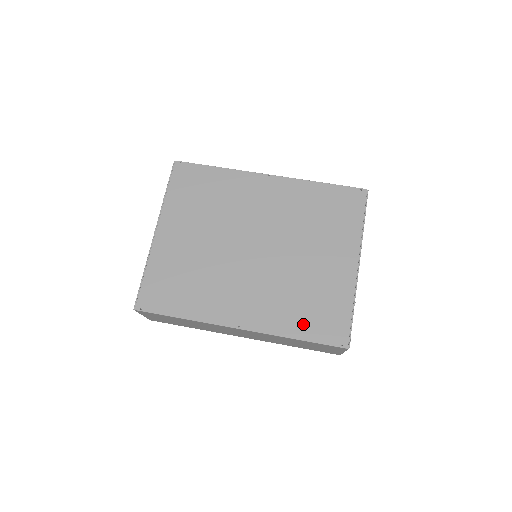
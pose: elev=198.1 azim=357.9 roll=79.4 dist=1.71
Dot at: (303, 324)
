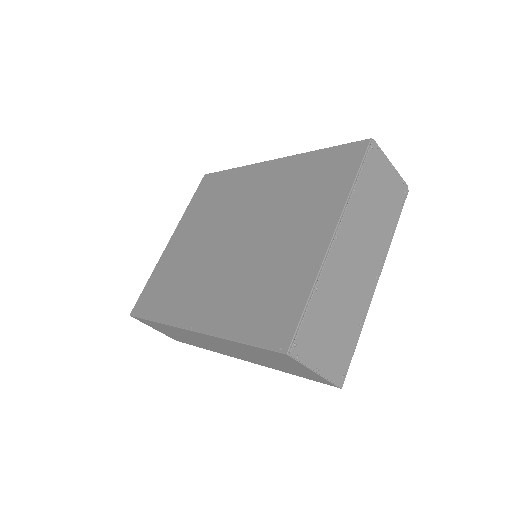
Dot at: (248, 321)
